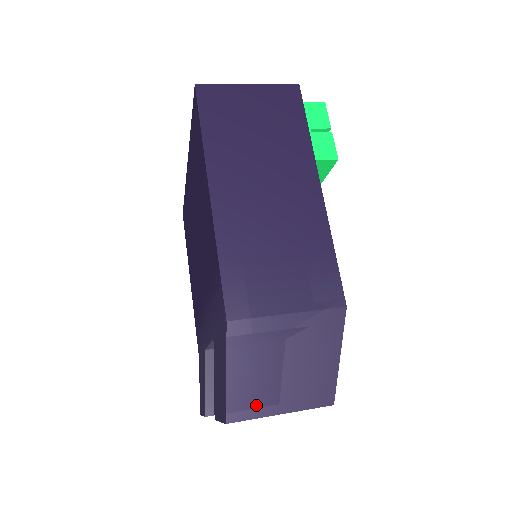
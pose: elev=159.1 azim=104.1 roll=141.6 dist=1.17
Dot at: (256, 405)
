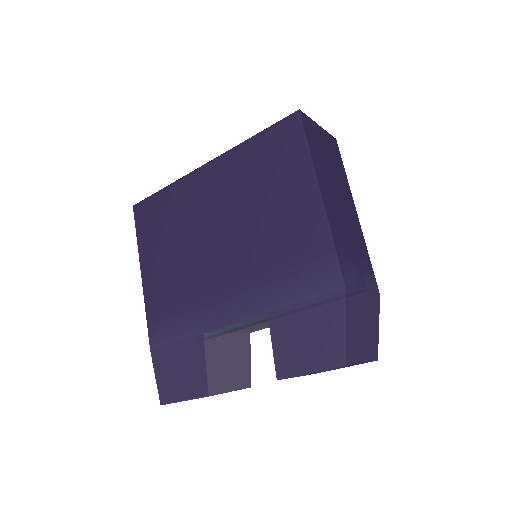
Dot at: (356, 354)
